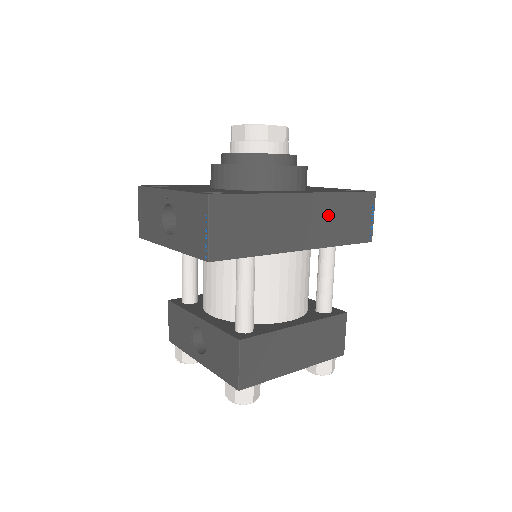
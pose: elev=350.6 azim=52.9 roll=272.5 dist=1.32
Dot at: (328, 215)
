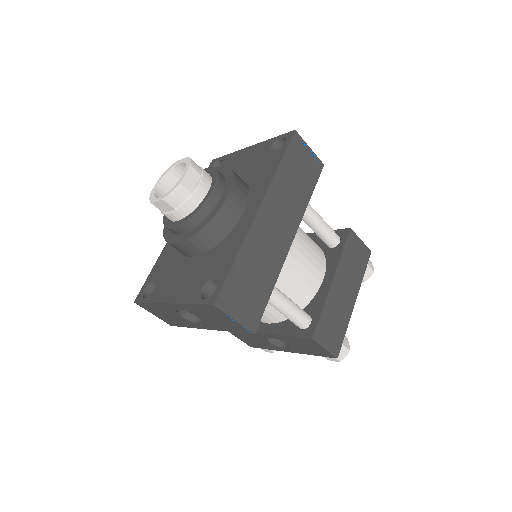
Dot at: (285, 196)
